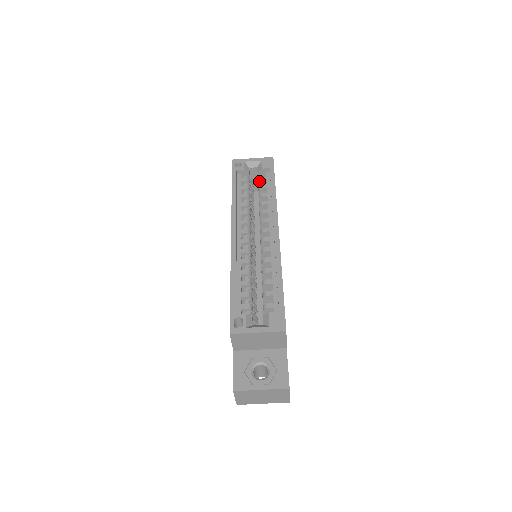
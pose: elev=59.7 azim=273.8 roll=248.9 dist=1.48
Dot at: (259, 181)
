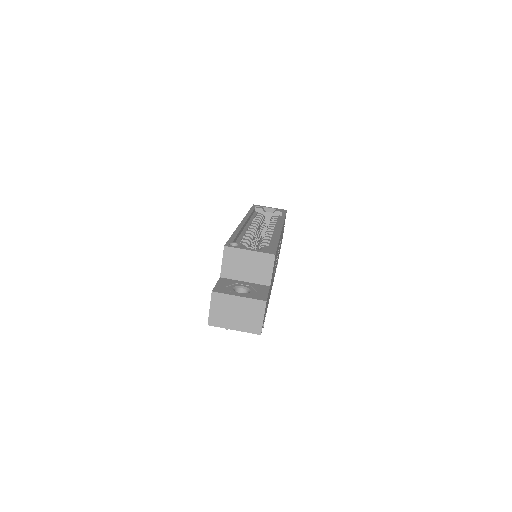
Dot at: (272, 217)
